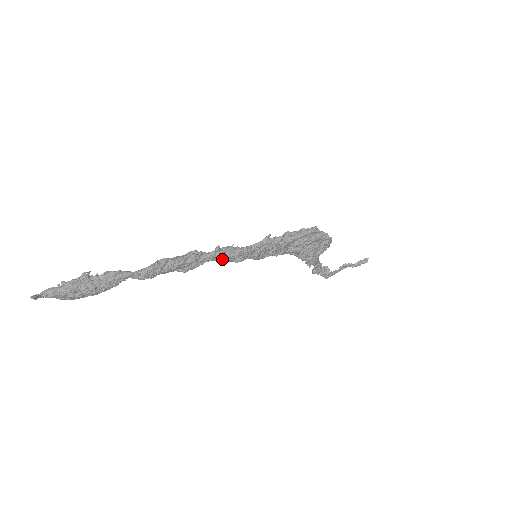
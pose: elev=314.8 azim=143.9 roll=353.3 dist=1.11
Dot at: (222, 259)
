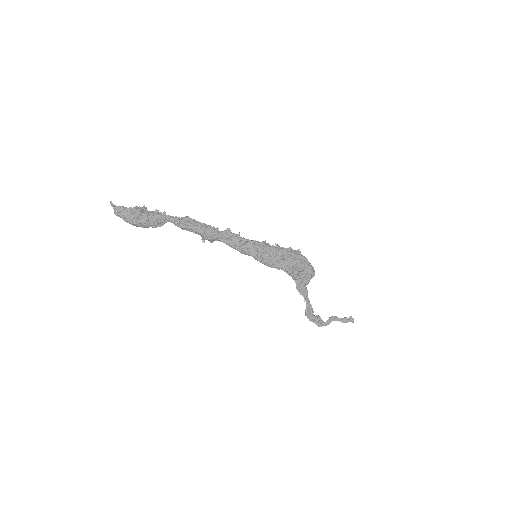
Dot at: (231, 244)
